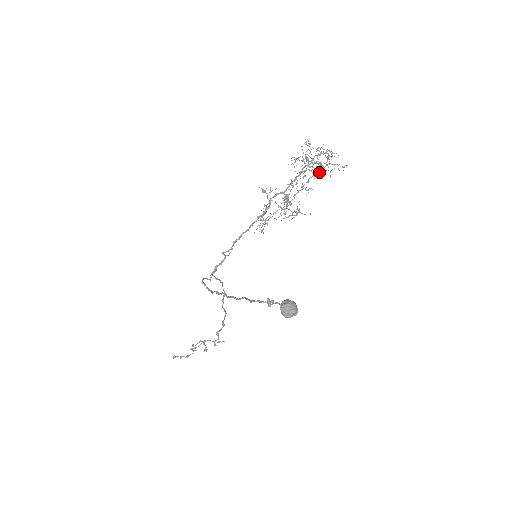
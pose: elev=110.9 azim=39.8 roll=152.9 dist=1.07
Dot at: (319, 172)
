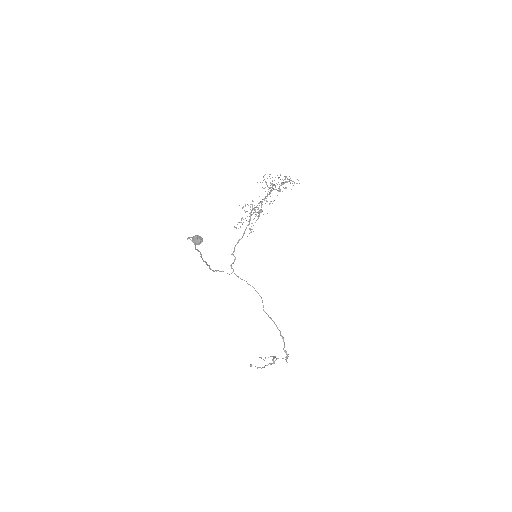
Dot at: occluded
